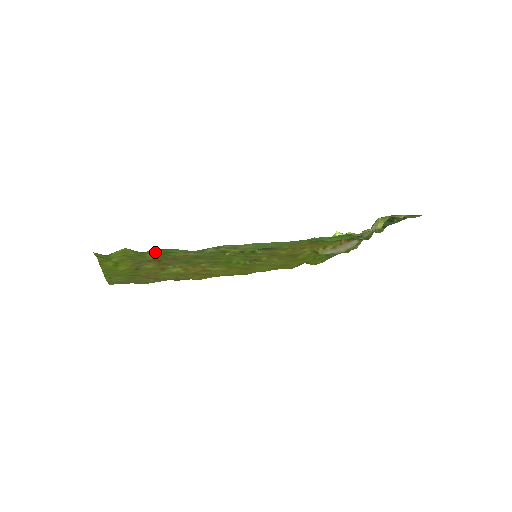
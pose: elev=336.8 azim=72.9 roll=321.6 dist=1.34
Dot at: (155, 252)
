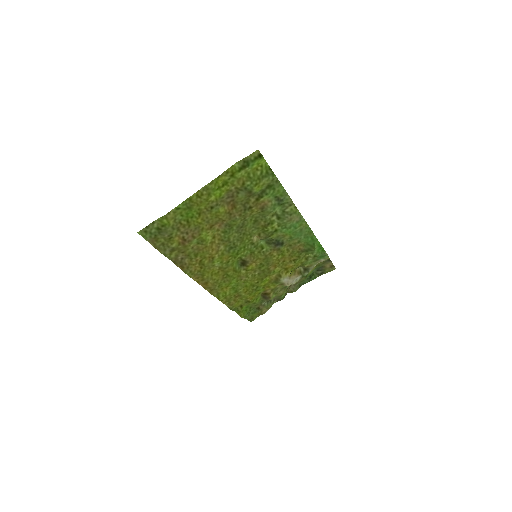
Dot at: (269, 181)
